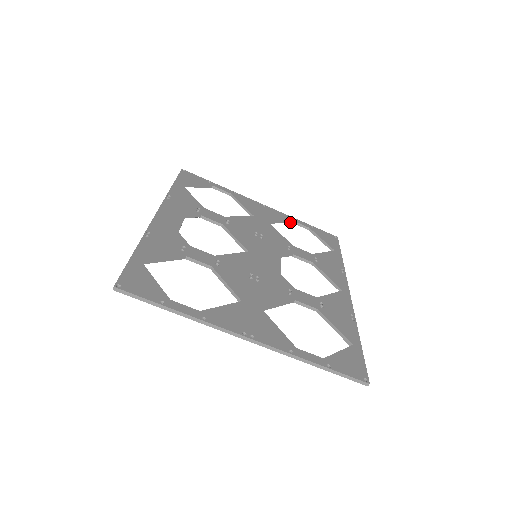
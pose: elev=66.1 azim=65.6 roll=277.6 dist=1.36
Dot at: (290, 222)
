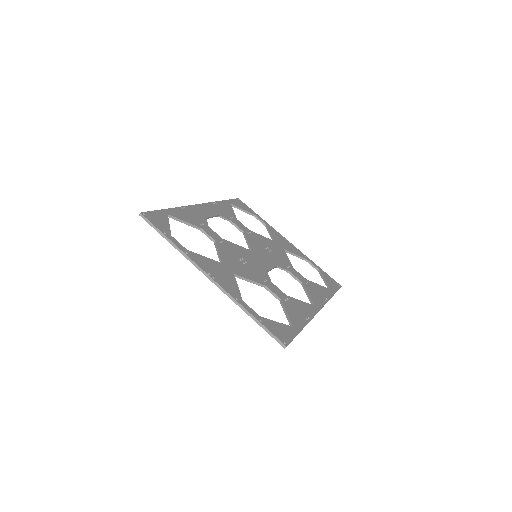
Dot at: (305, 260)
